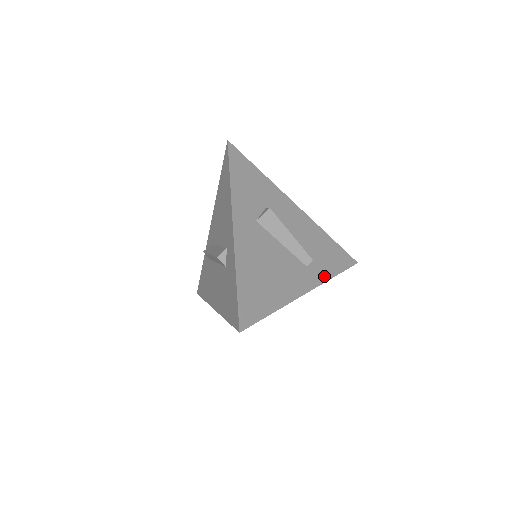
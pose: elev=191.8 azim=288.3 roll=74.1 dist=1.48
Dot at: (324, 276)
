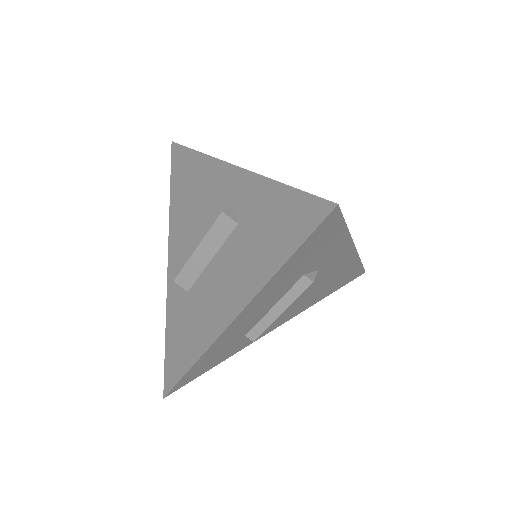
Dot at: occluded
